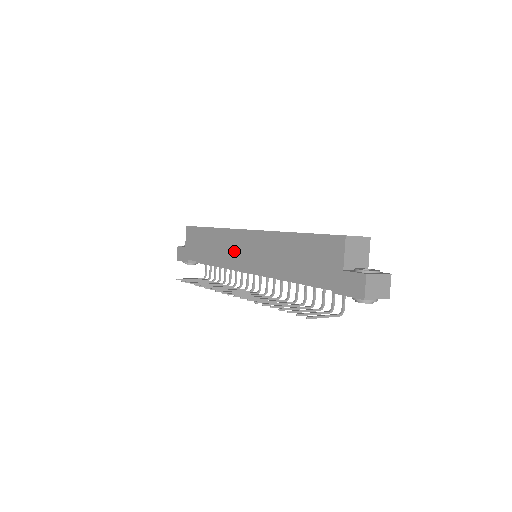
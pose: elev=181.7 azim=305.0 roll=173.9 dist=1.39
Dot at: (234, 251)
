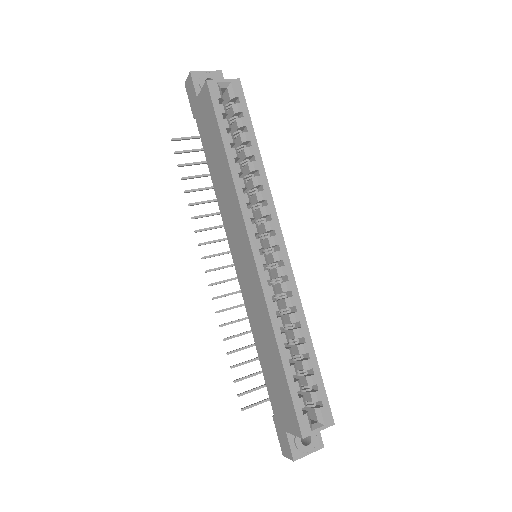
Dot at: (235, 235)
